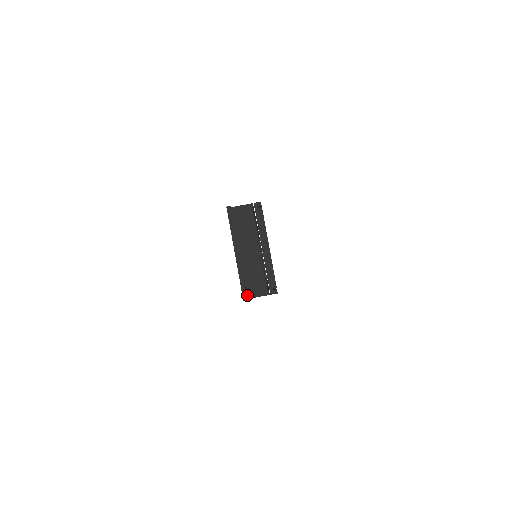
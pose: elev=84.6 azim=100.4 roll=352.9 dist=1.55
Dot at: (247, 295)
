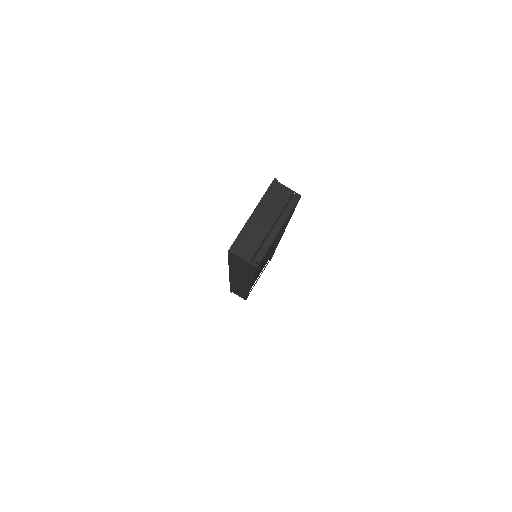
Dot at: (234, 250)
